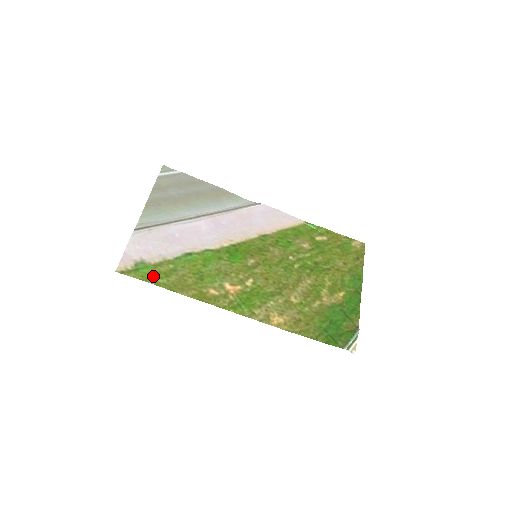
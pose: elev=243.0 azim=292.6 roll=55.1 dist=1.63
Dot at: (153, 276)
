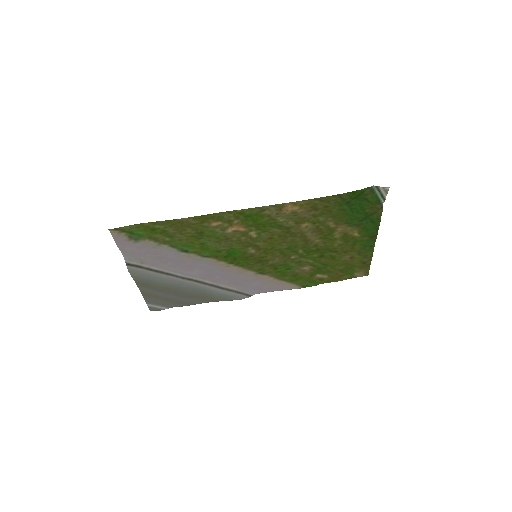
Dot at: (149, 229)
